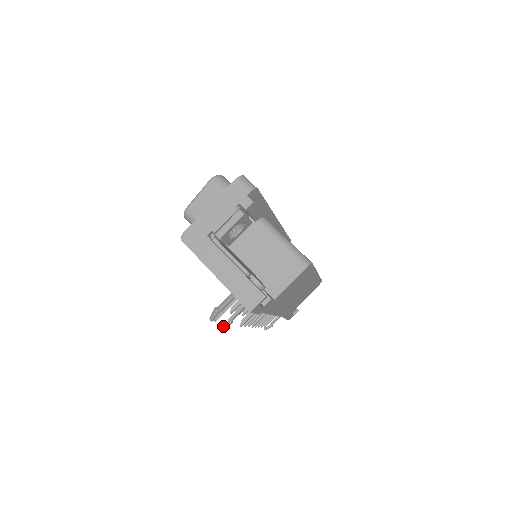
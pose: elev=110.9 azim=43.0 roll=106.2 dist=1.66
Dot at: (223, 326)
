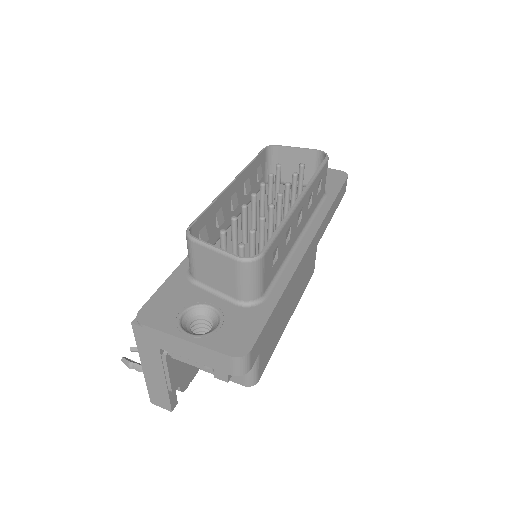
Dot at: occluded
